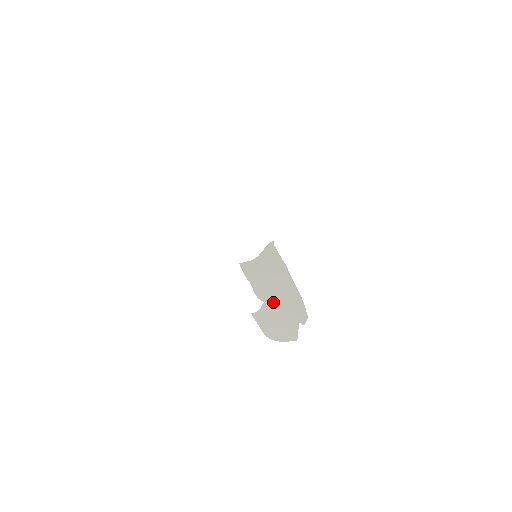
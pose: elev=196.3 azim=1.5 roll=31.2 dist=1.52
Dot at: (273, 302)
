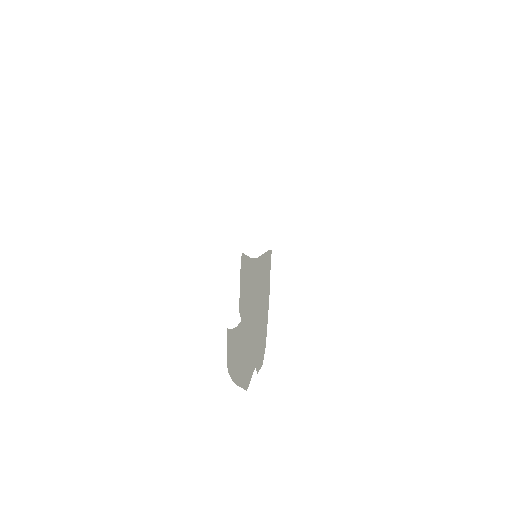
Dot at: (248, 326)
